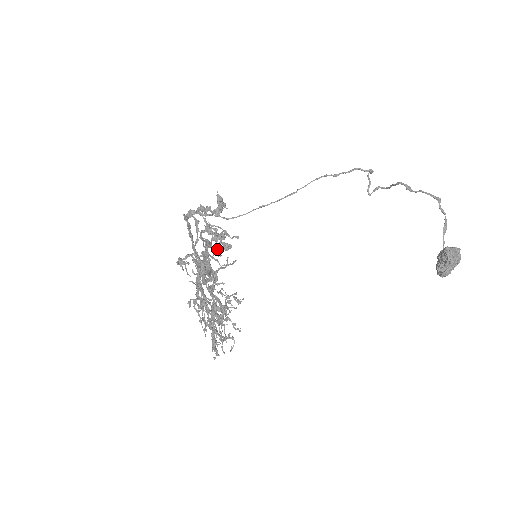
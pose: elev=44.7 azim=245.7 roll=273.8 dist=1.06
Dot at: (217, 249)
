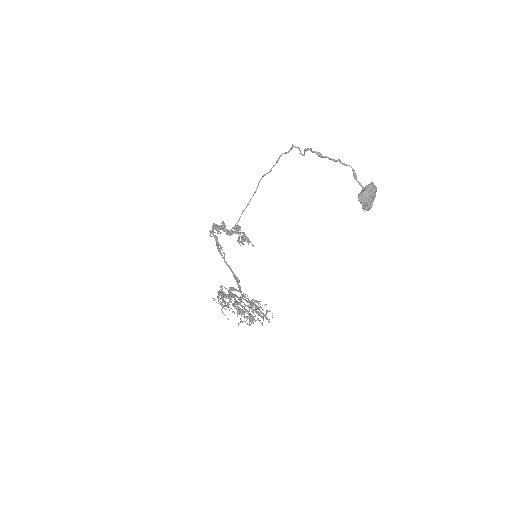
Dot at: (240, 242)
